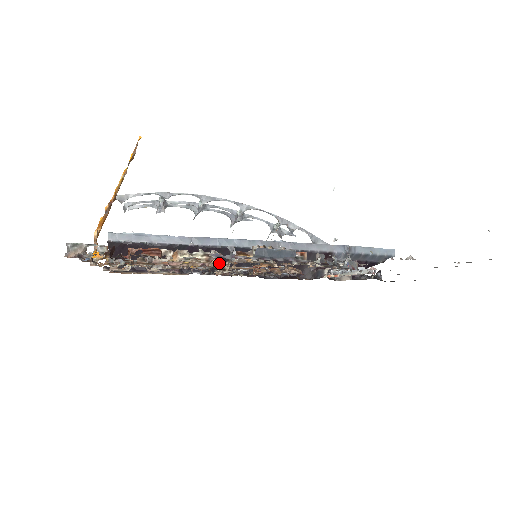
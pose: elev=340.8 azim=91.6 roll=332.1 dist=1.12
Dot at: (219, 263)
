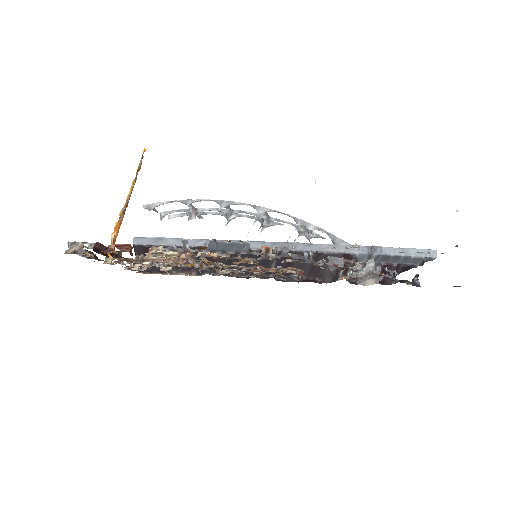
Dot at: (191, 259)
